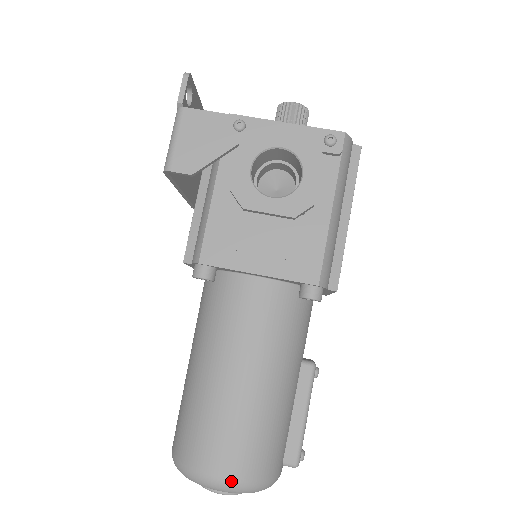
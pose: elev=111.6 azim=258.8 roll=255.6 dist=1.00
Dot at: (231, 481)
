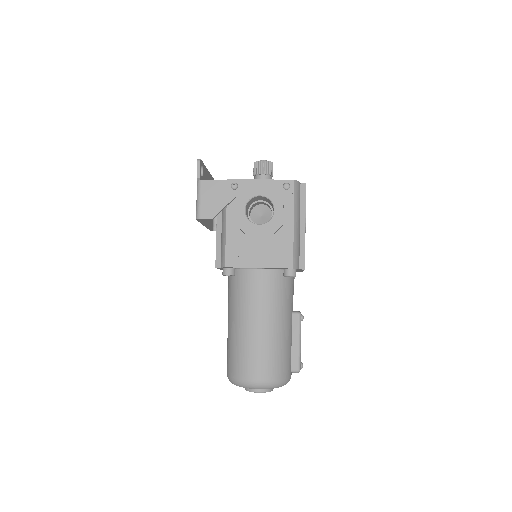
Dot at: (263, 382)
